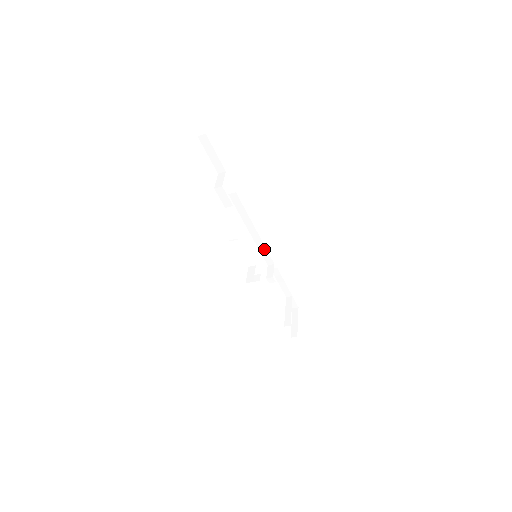
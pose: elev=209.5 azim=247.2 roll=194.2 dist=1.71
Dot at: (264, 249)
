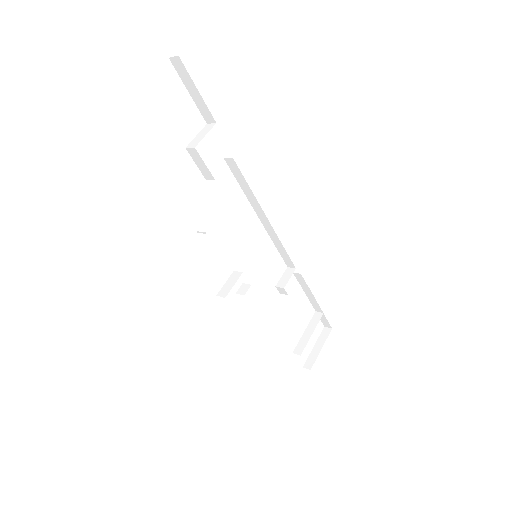
Dot at: (281, 246)
